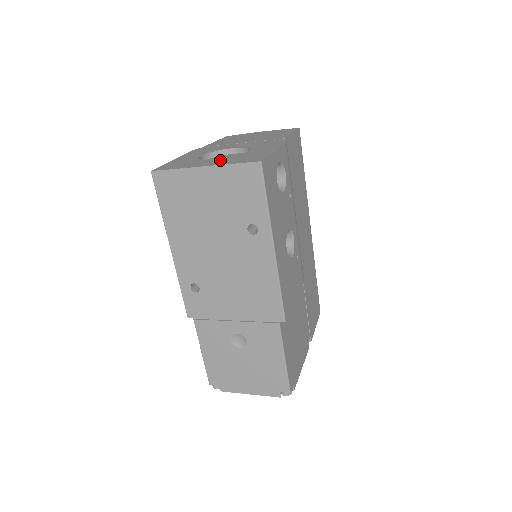
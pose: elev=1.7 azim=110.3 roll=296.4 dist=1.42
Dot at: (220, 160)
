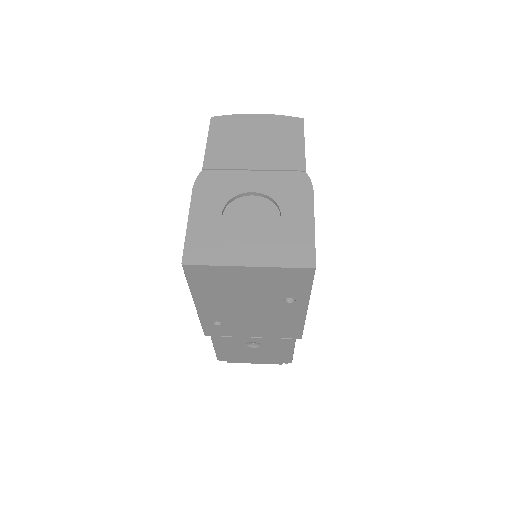
Dot at: (260, 247)
